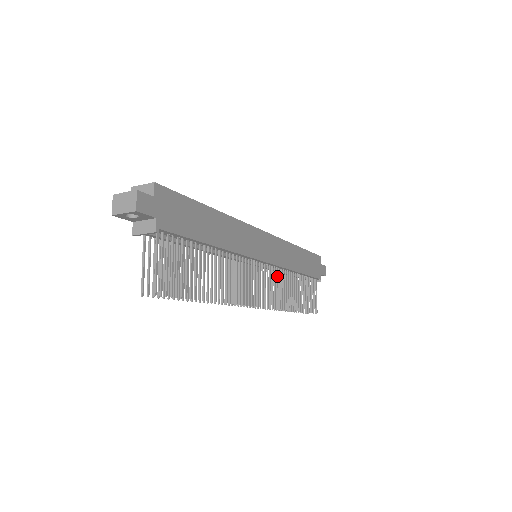
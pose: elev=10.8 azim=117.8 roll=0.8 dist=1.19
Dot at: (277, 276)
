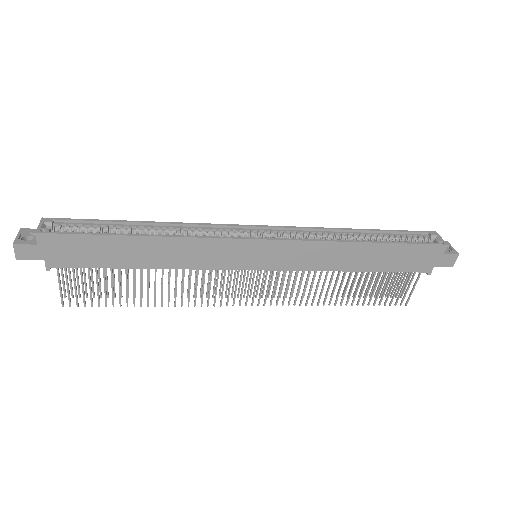
Dot at: (295, 276)
